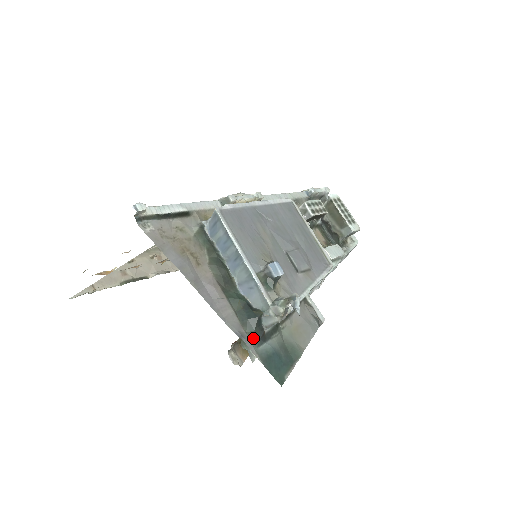
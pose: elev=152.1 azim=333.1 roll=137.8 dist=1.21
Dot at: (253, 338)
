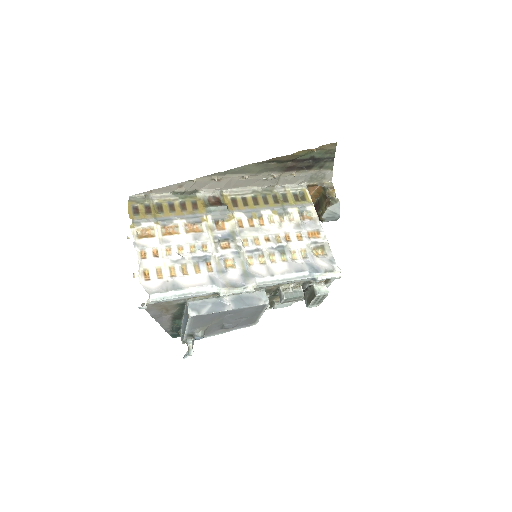
Dot at: (172, 331)
